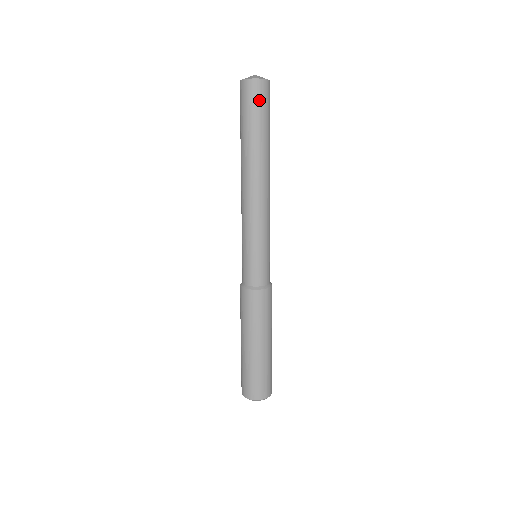
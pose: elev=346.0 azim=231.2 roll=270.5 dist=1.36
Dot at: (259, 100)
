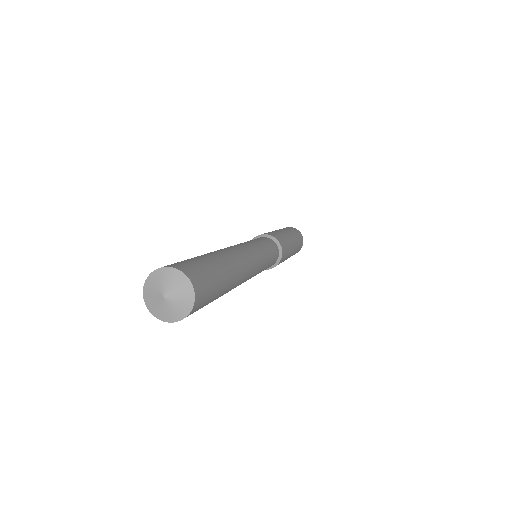
Dot at: occluded
